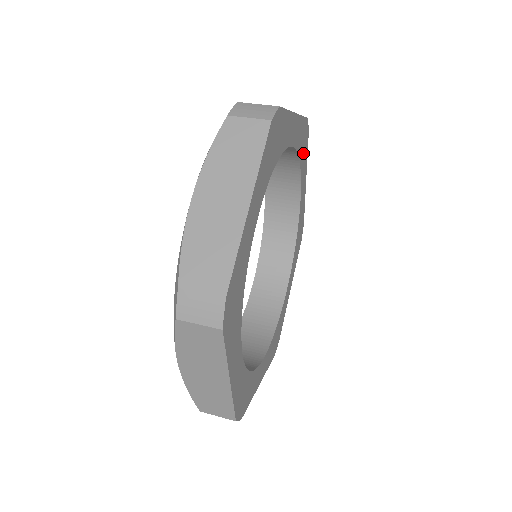
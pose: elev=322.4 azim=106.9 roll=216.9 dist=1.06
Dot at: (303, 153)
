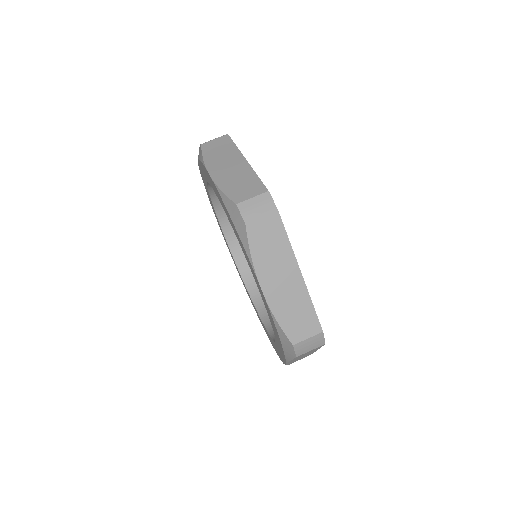
Dot at: occluded
